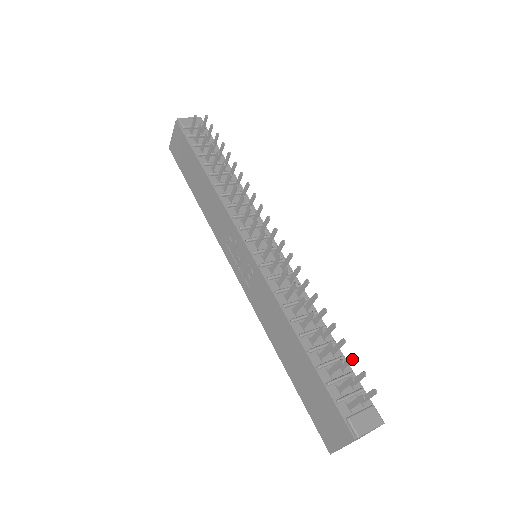
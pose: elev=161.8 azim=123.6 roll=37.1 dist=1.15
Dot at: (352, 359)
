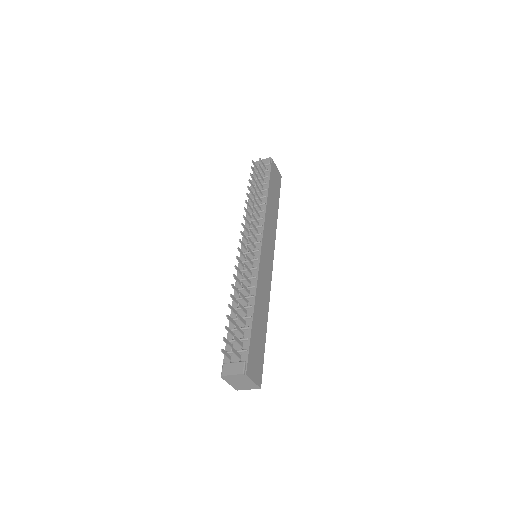
Dot at: (236, 327)
